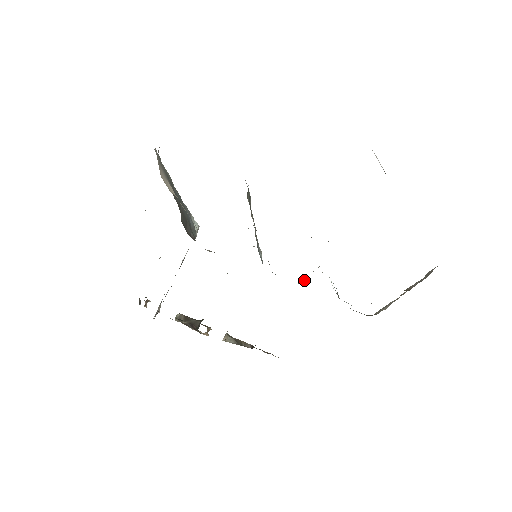
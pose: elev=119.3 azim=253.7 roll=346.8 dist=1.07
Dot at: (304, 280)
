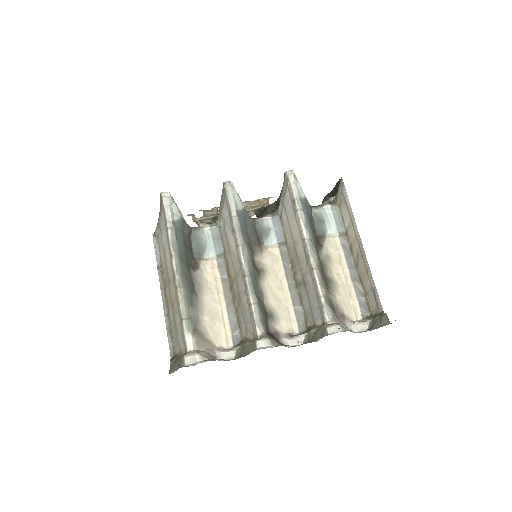
Dot at: (281, 205)
